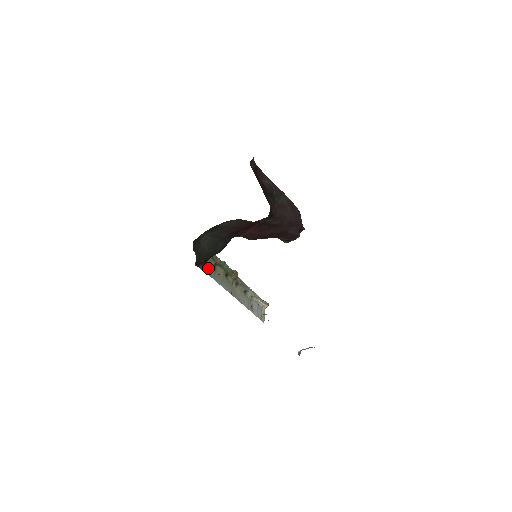
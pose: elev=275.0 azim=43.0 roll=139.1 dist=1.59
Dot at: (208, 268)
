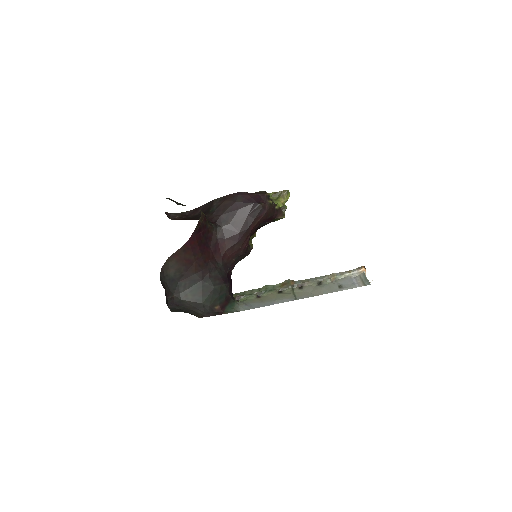
Dot at: (246, 305)
